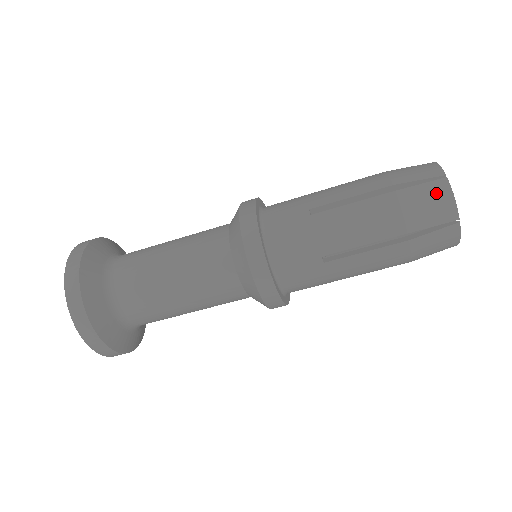
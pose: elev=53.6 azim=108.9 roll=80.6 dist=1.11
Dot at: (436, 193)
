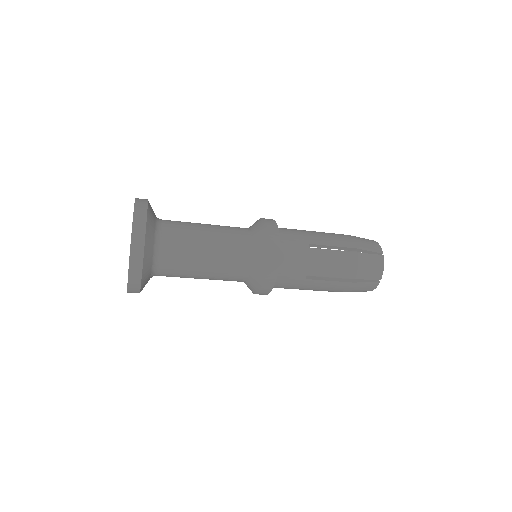
Dot at: (369, 287)
